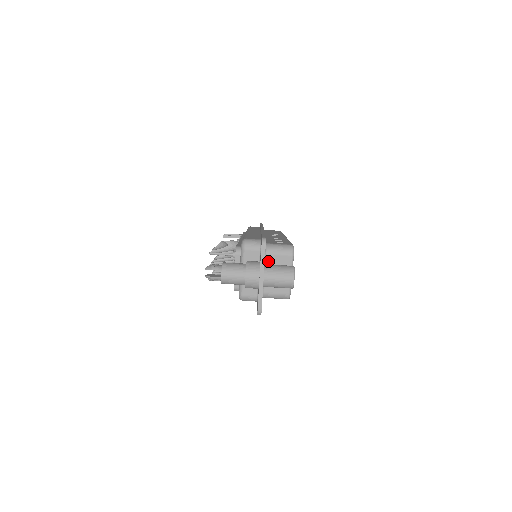
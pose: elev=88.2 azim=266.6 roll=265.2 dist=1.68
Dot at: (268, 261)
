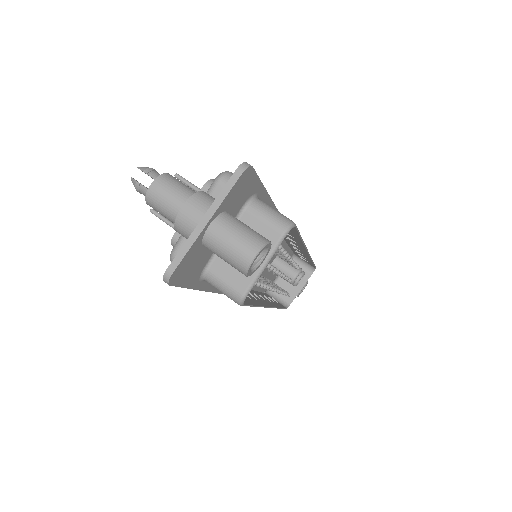
Dot at: occluded
